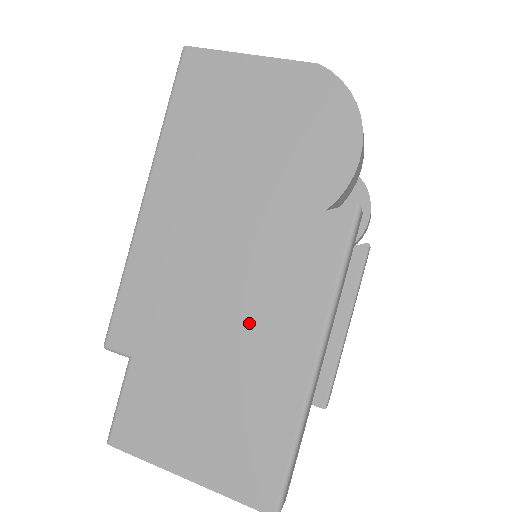
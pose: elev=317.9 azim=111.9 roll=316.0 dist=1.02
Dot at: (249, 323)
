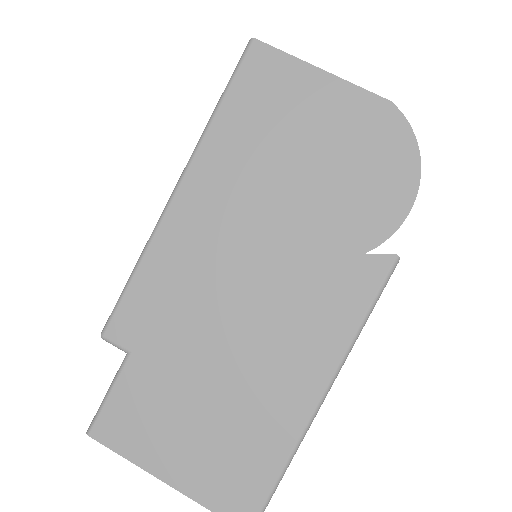
Dot at: (262, 346)
